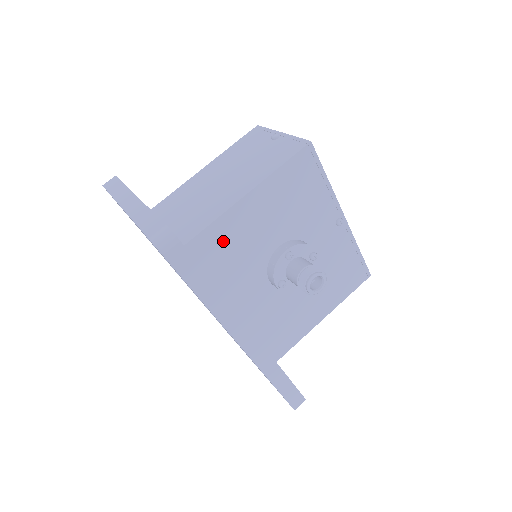
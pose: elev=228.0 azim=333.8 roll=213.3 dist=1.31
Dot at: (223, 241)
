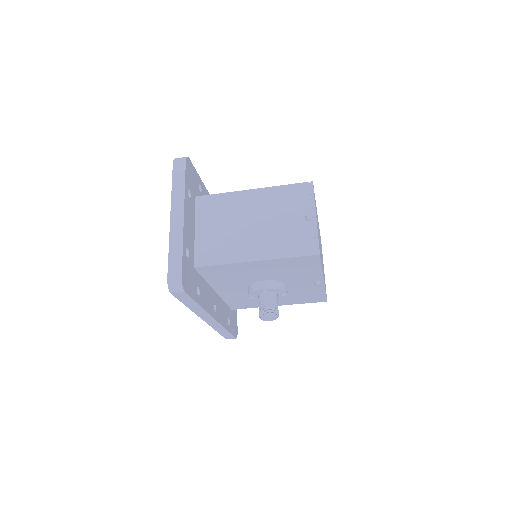
Dot at: (224, 271)
